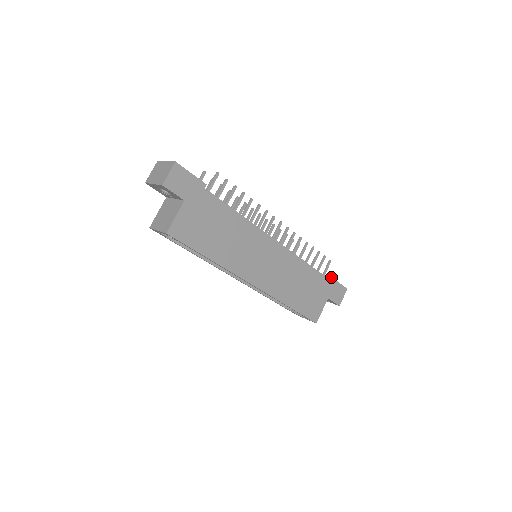
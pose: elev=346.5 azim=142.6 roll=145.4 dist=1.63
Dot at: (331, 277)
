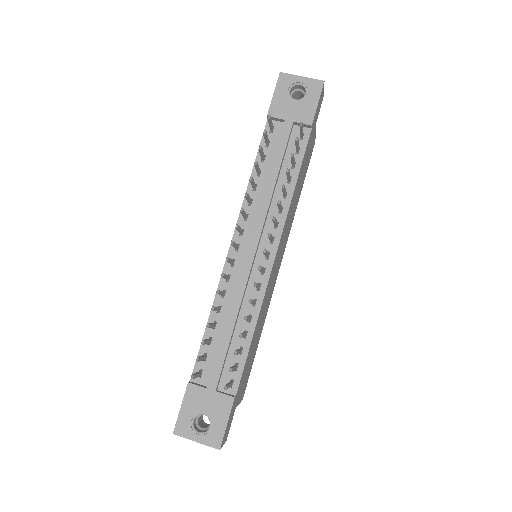
Dot at: (311, 126)
